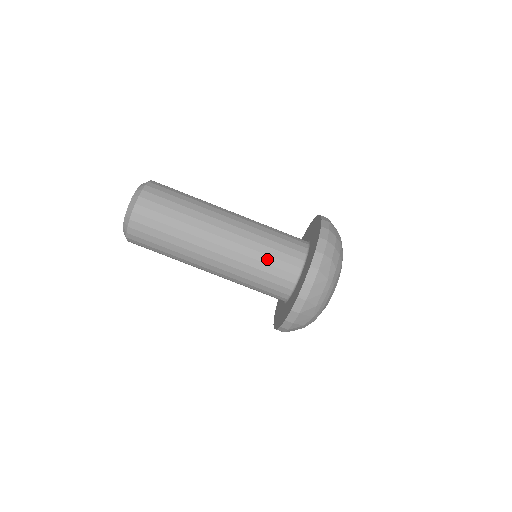
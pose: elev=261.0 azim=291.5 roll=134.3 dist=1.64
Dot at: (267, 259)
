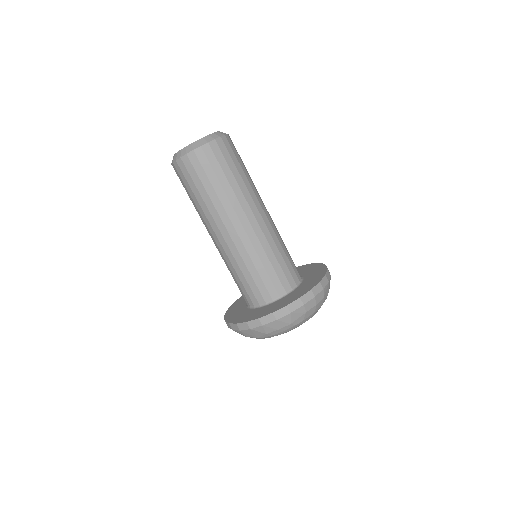
Dot at: (262, 270)
